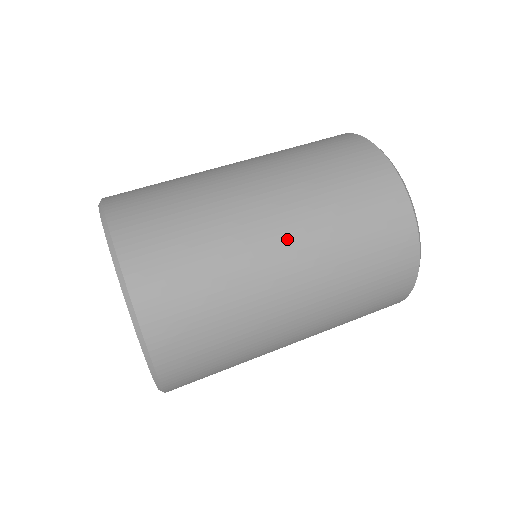
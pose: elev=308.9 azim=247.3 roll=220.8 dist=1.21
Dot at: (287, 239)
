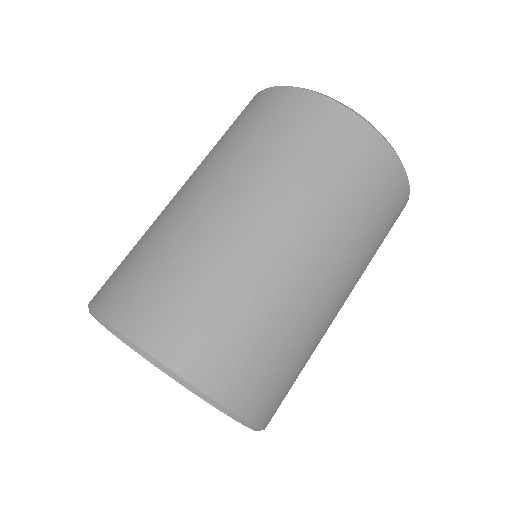
Dot at: (334, 277)
